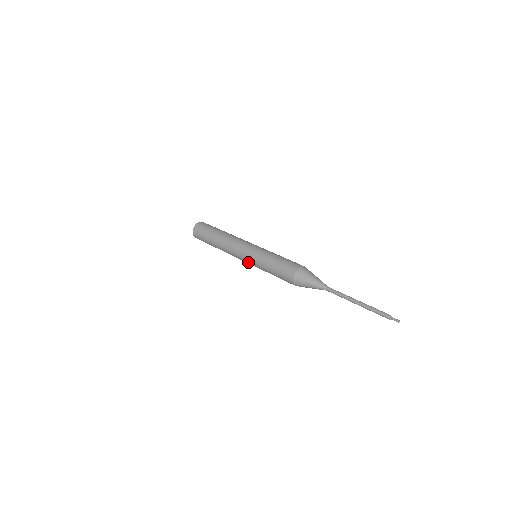
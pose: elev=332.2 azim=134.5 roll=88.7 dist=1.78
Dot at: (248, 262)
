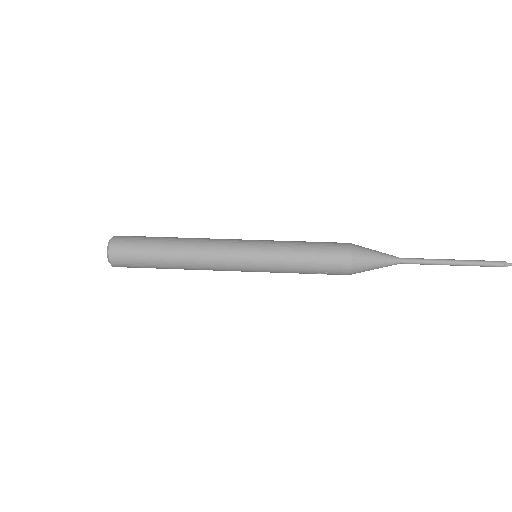
Dot at: occluded
